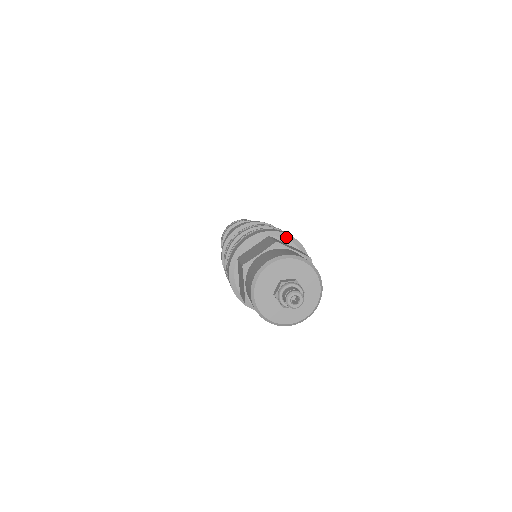
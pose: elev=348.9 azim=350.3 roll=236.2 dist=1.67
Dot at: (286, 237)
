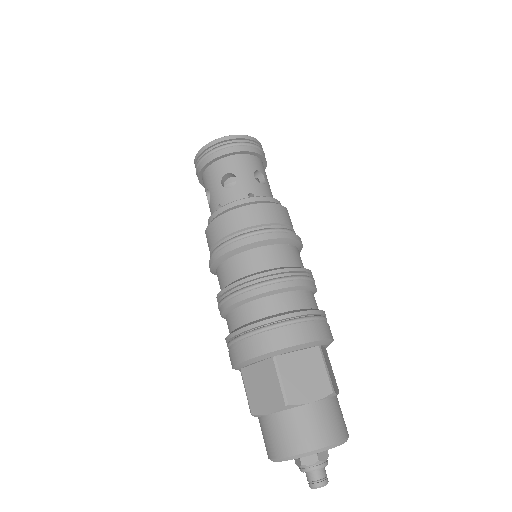
Dot at: (297, 348)
